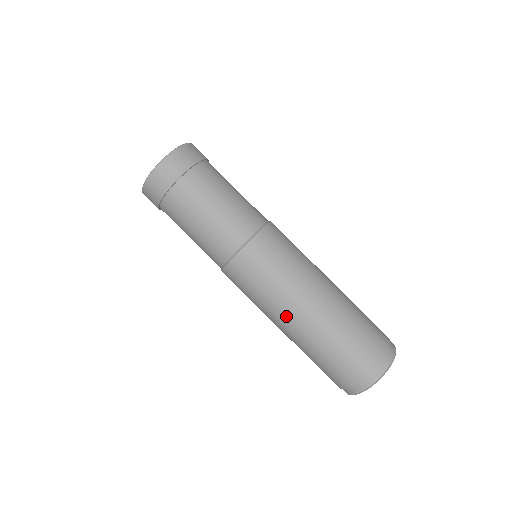
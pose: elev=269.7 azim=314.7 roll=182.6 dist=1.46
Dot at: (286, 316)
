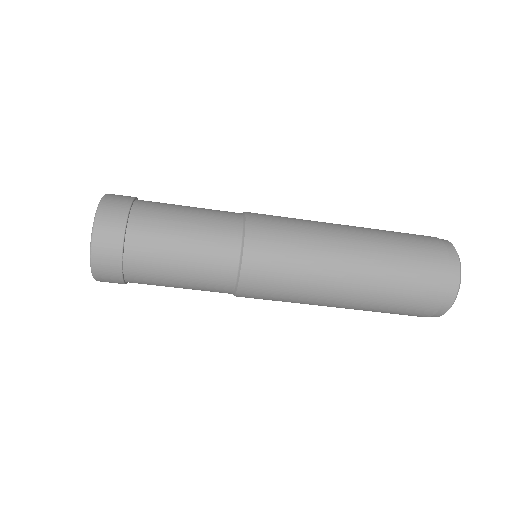
Dot at: occluded
